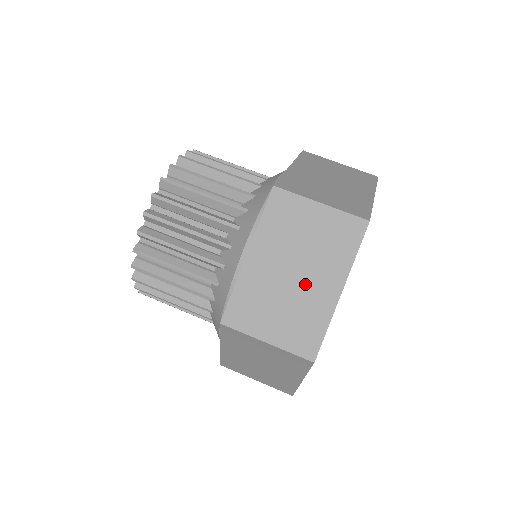
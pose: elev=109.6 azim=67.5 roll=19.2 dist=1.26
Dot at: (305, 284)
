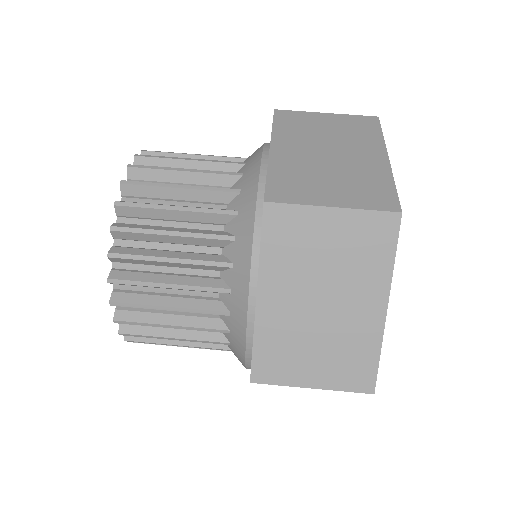
Dot at: (346, 158)
